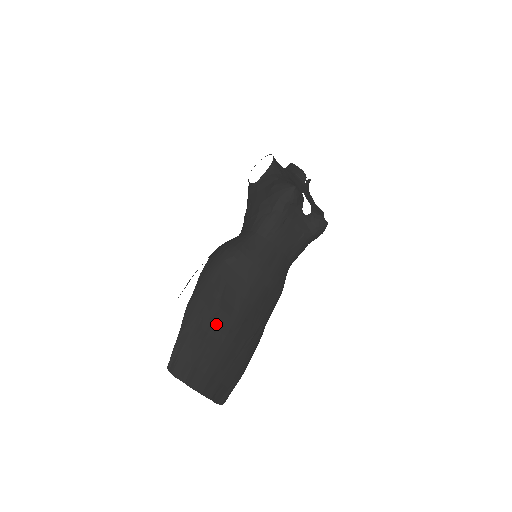
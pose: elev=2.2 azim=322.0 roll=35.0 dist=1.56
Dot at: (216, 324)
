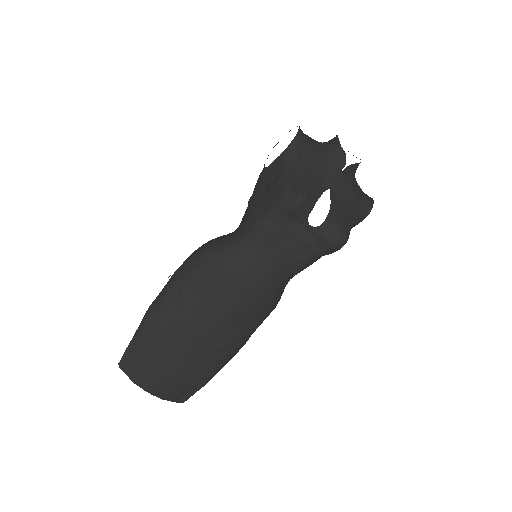
Dot at: (173, 335)
